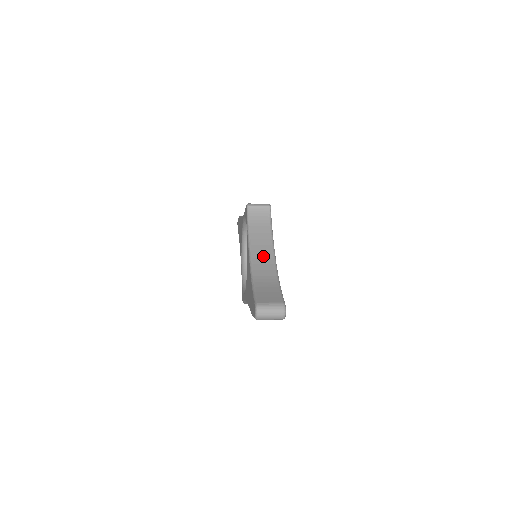
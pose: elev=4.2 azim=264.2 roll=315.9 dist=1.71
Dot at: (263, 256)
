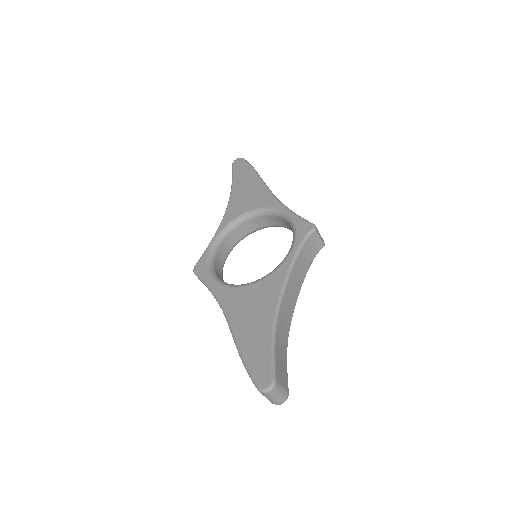
Dot at: (290, 301)
